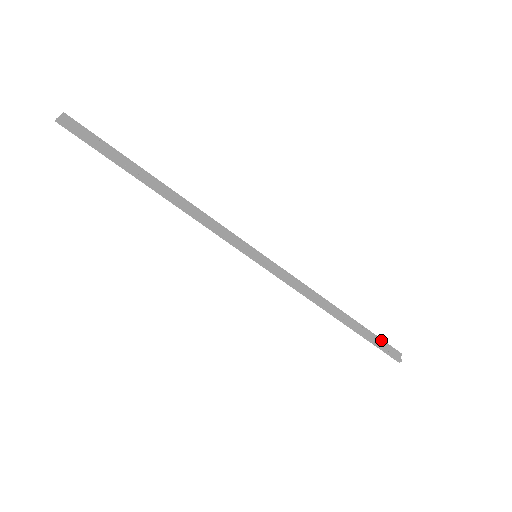
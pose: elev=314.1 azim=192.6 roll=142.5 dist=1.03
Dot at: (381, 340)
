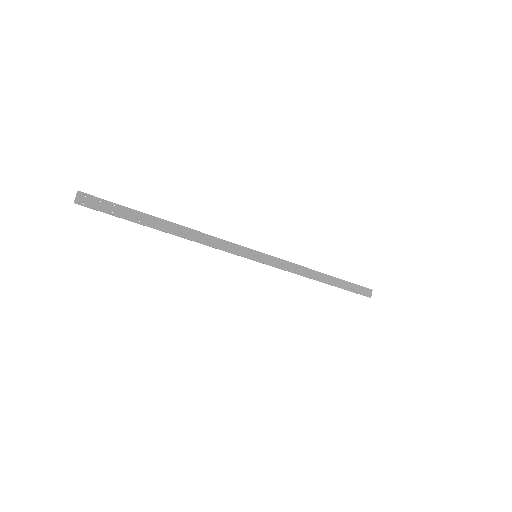
Dot at: (357, 286)
